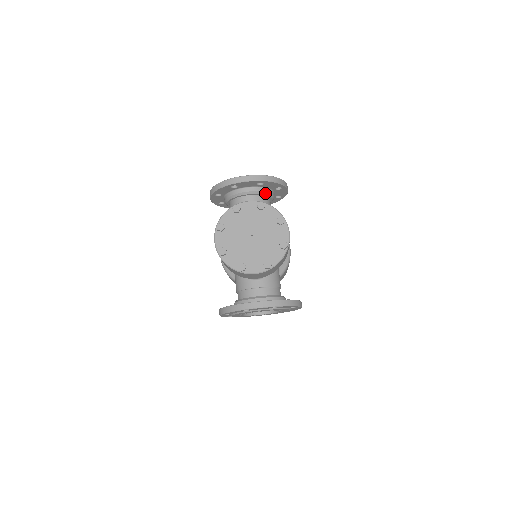
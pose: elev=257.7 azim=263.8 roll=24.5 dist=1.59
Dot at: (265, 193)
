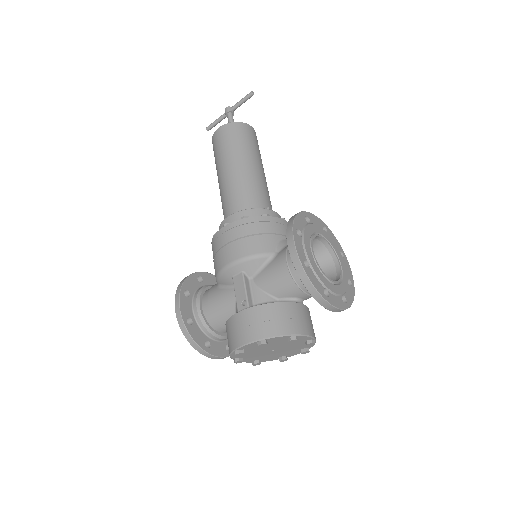
Dot at: occluded
